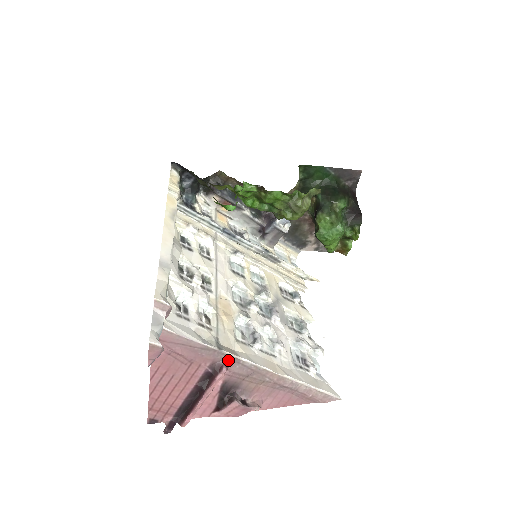
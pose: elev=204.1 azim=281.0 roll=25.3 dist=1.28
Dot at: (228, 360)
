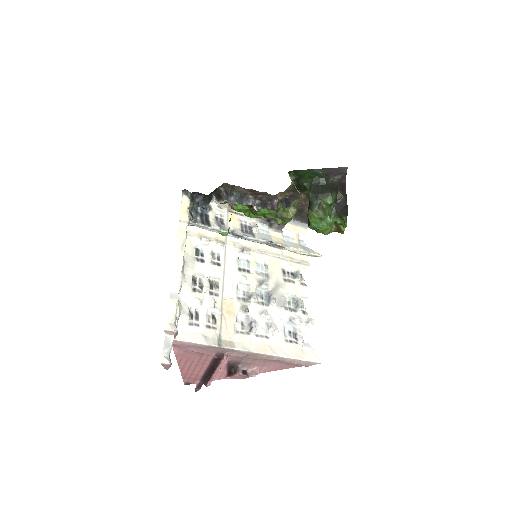
Dot at: (227, 351)
